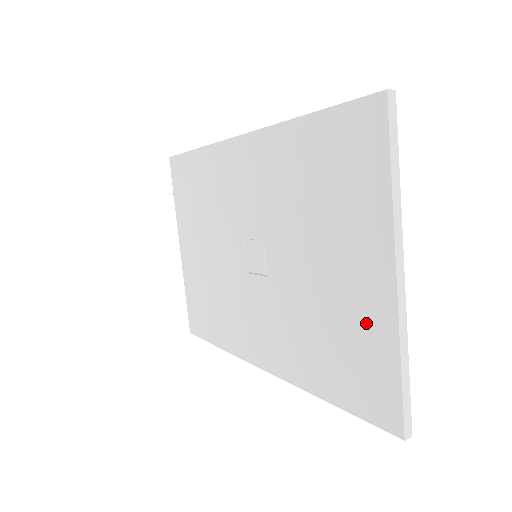
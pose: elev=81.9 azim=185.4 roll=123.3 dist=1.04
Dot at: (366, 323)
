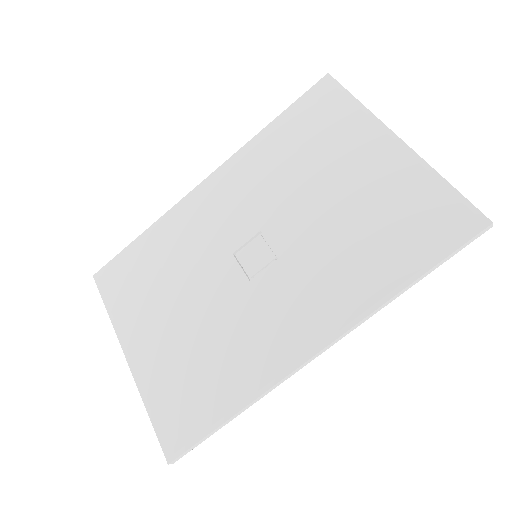
Dot at: (399, 184)
